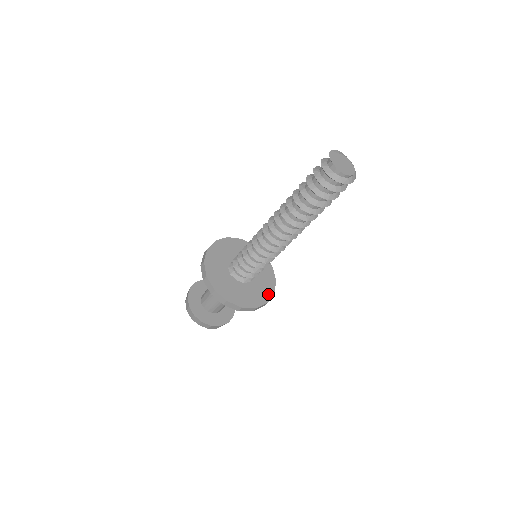
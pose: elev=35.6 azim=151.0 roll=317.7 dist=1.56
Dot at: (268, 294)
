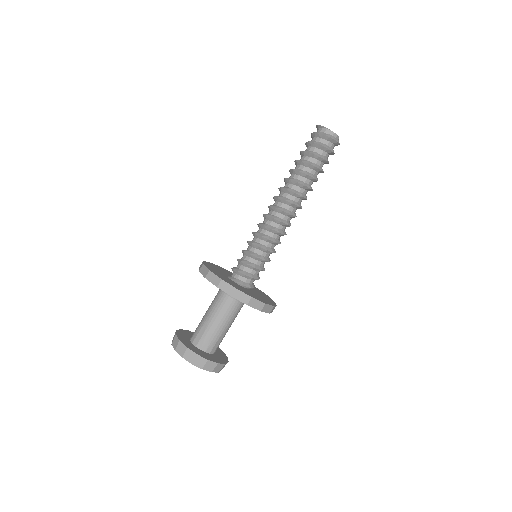
Dot at: (271, 300)
